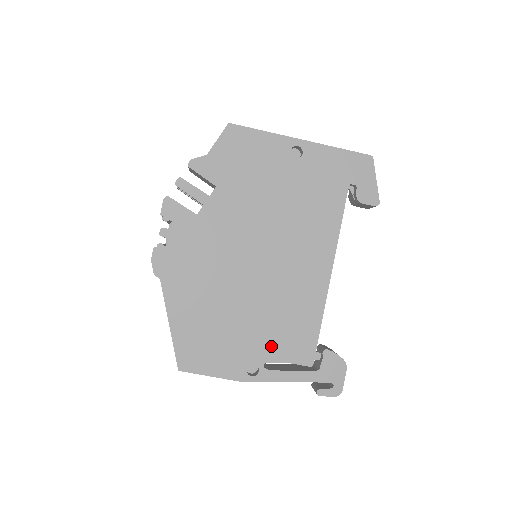
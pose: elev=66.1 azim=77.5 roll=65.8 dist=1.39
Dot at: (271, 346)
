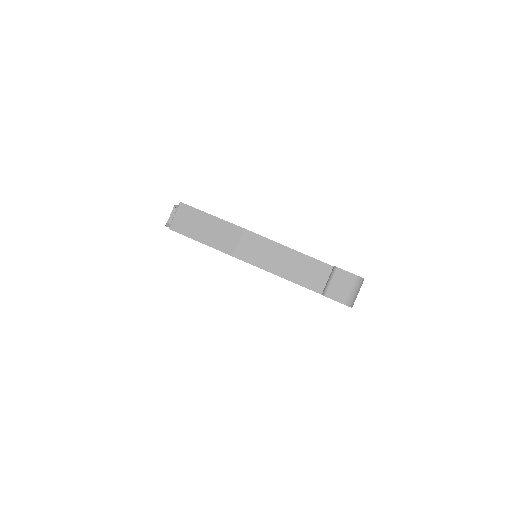
Dot at: occluded
